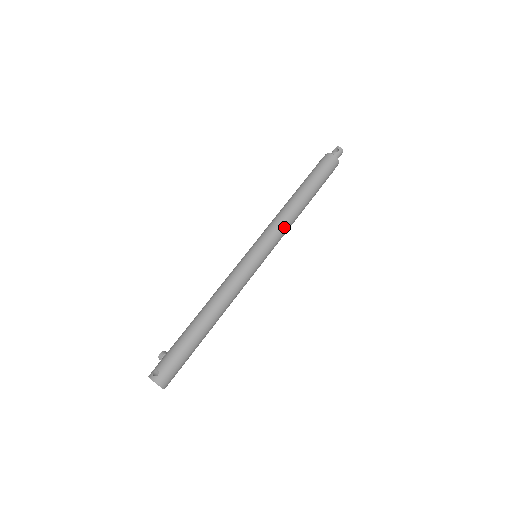
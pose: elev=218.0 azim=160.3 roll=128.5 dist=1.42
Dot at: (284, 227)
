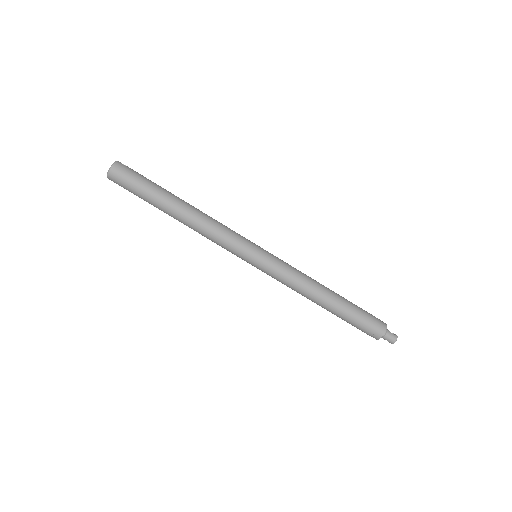
Dot at: (295, 276)
